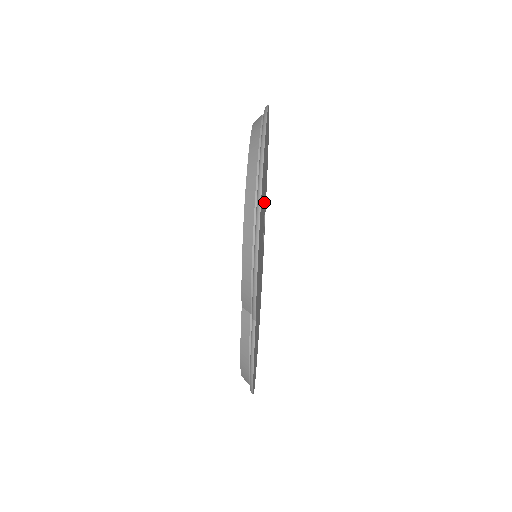
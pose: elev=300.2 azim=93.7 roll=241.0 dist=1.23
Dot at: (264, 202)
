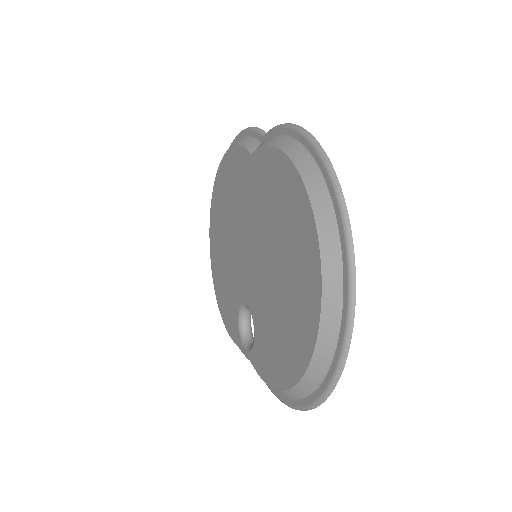
Dot at: occluded
